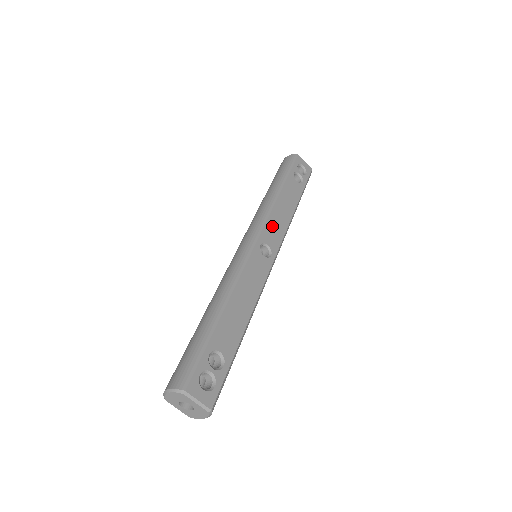
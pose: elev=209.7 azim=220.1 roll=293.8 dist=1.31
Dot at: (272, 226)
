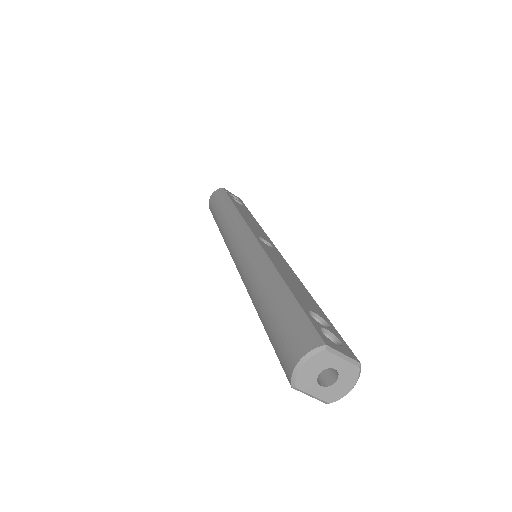
Dot at: (253, 227)
